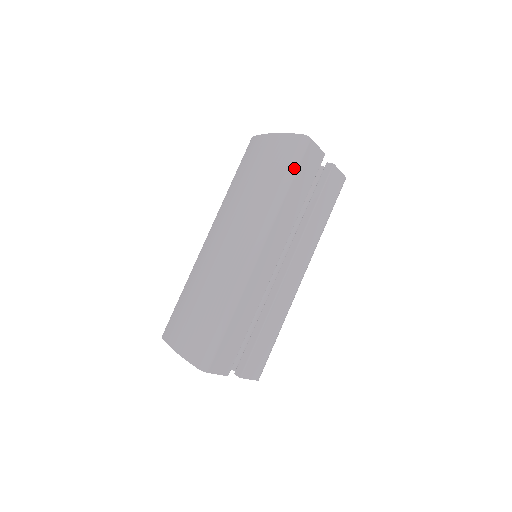
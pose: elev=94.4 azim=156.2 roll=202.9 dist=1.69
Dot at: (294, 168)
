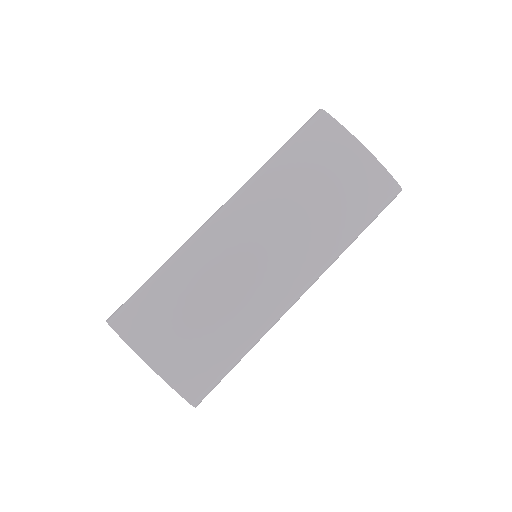
Dot at: occluded
